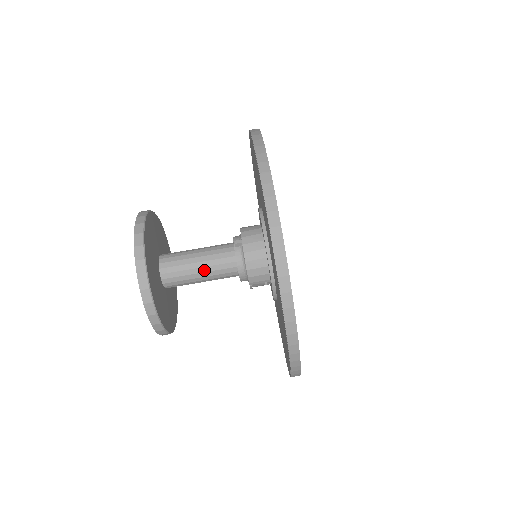
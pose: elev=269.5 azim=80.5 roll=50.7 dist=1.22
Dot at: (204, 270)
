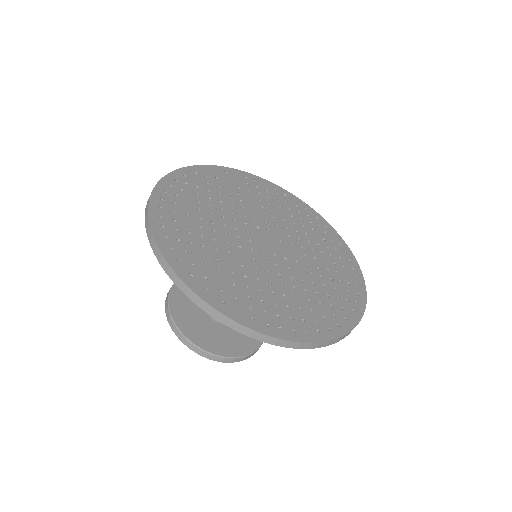
Dot at: occluded
